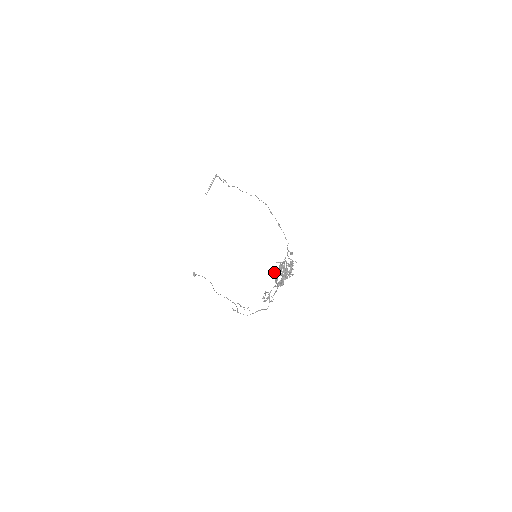
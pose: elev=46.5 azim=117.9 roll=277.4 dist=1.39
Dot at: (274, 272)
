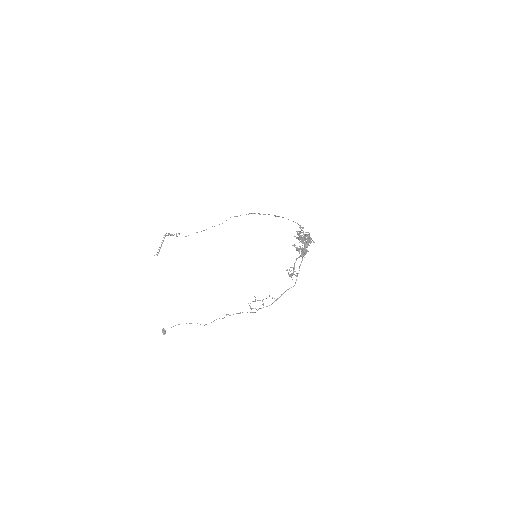
Dot at: (294, 244)
